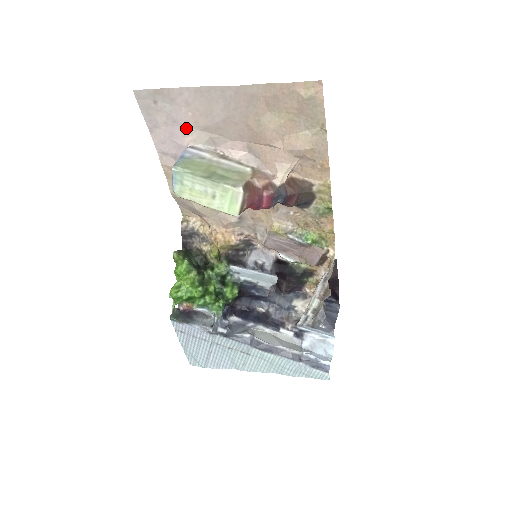
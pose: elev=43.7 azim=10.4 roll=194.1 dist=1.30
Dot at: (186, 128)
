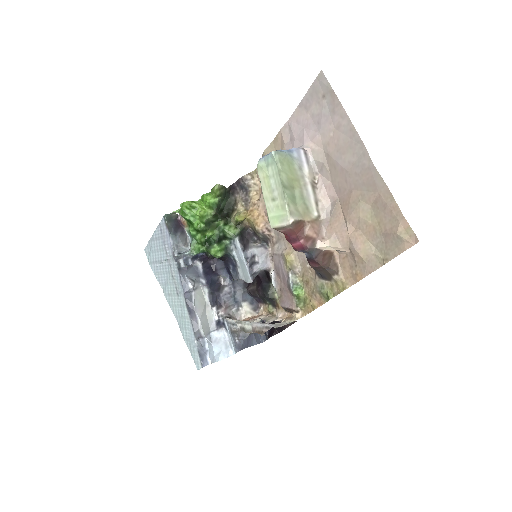
Dot at: (319, 137)
